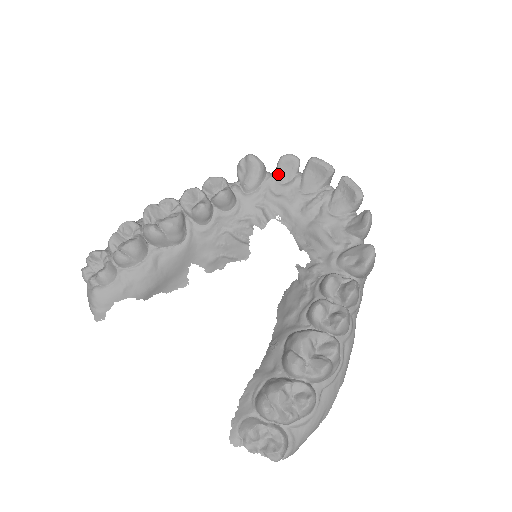
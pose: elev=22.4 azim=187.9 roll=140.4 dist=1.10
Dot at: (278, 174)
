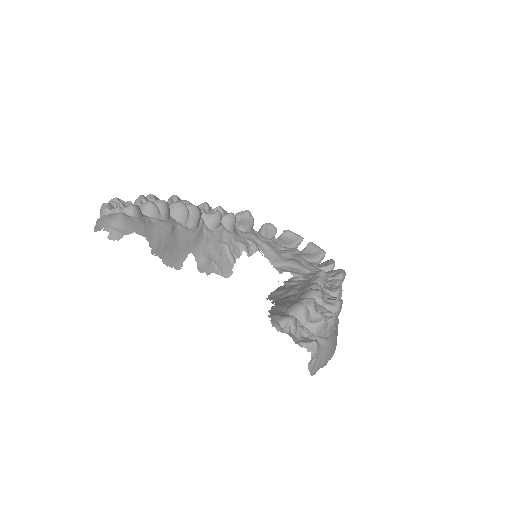
Dot at: (262, 232)
